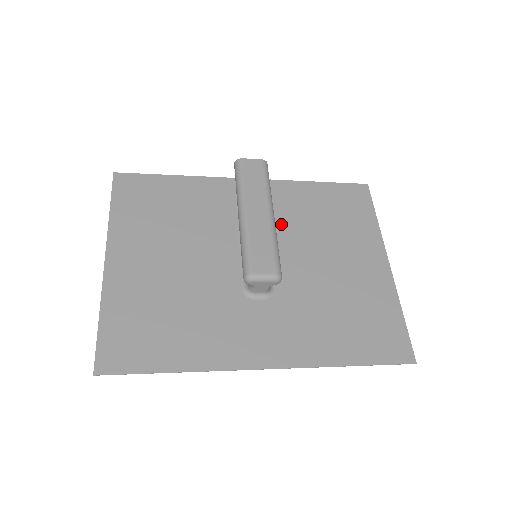
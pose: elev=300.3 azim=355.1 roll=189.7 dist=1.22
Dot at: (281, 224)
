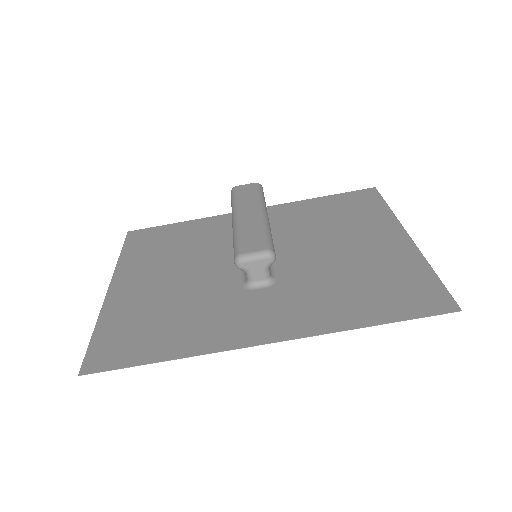
Dot at: (284, 231)
